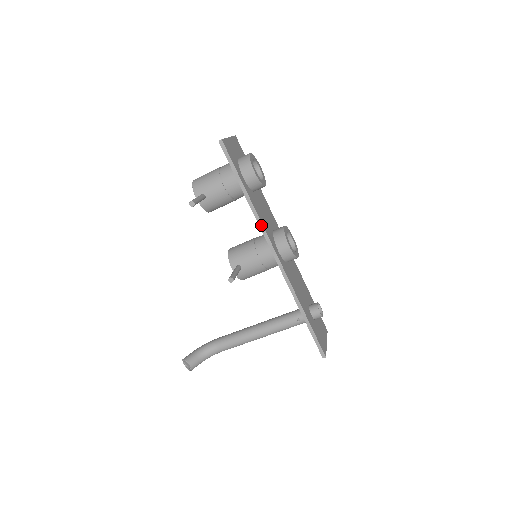
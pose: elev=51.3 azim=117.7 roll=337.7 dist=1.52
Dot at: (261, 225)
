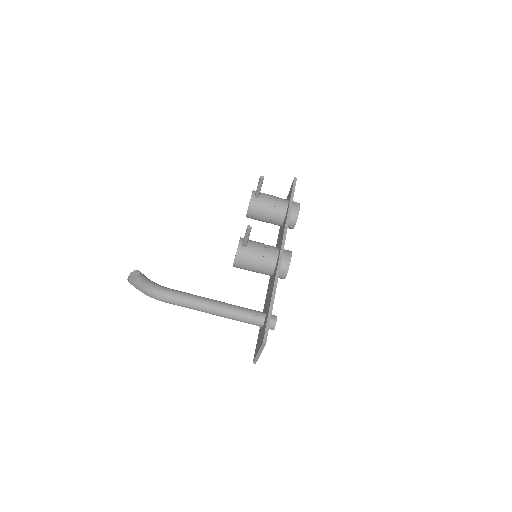
Dot at: (287, 227)
